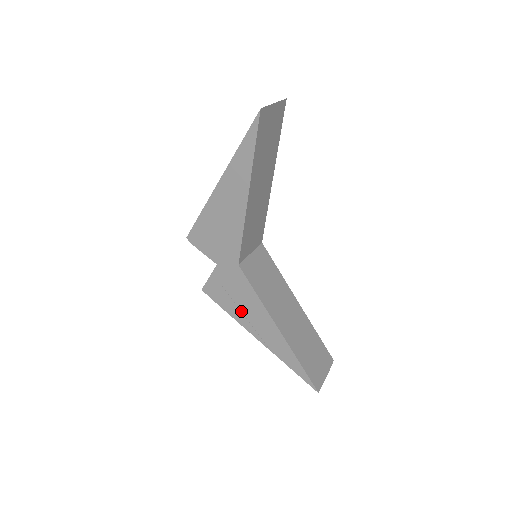
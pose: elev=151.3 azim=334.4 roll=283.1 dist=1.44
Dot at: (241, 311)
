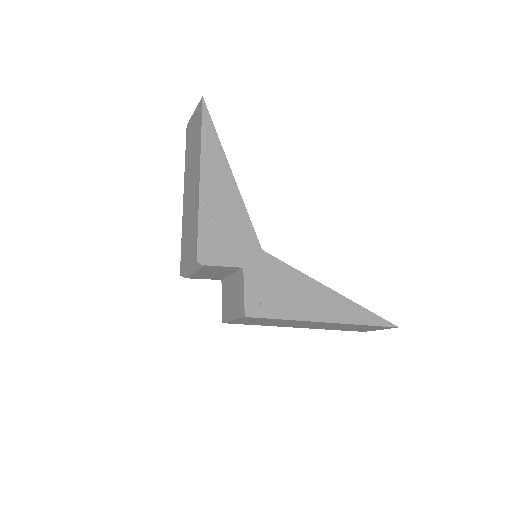
Dot at: (294, 303)
